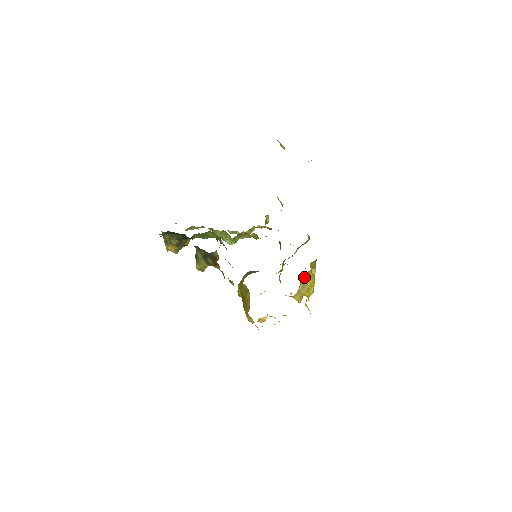
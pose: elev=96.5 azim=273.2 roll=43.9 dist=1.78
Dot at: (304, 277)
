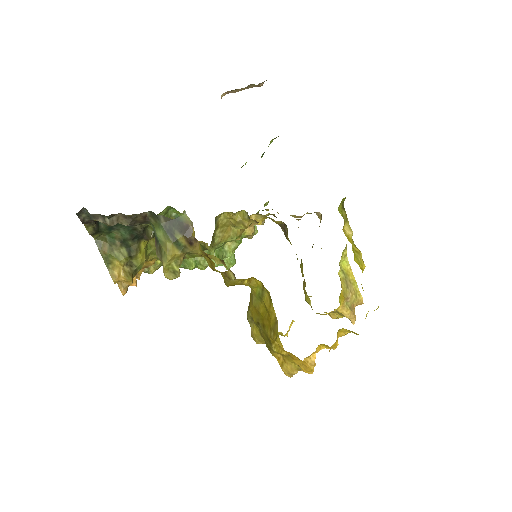
Dot at: (340, 268)
